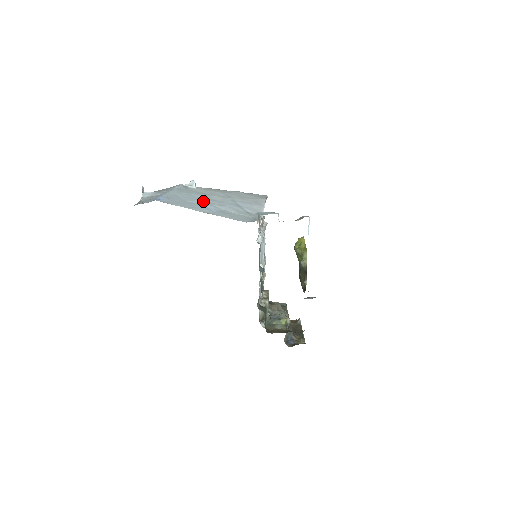
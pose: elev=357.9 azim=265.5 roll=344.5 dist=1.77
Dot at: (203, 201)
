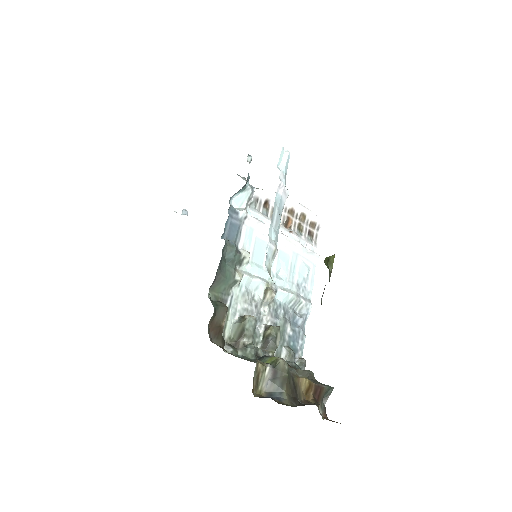
Dot at: occluded
